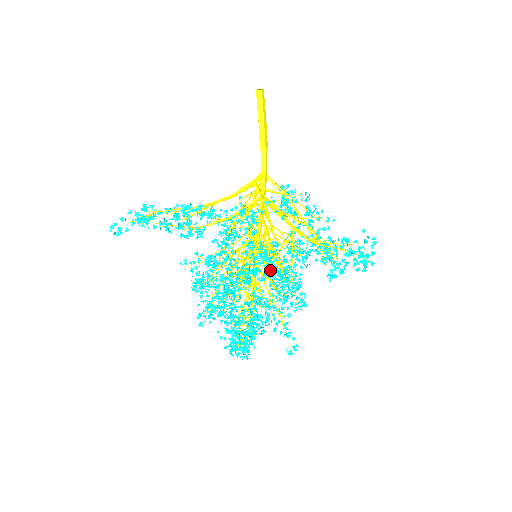
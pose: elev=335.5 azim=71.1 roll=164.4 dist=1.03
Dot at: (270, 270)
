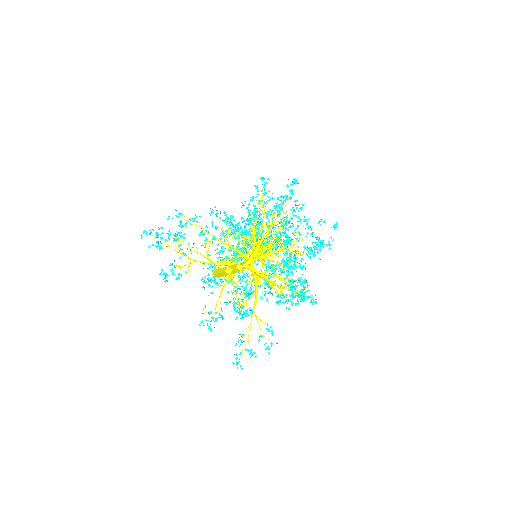
Dot at: occluded
